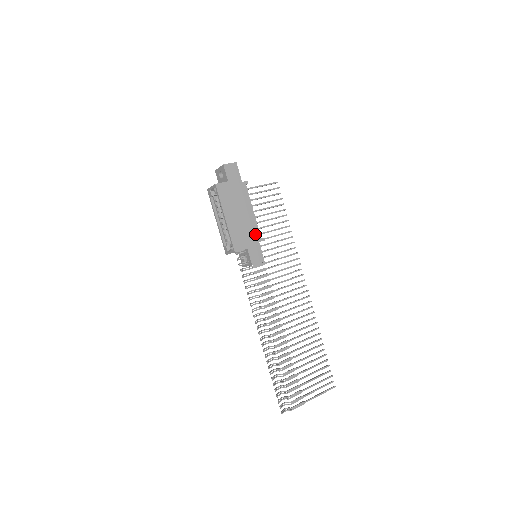
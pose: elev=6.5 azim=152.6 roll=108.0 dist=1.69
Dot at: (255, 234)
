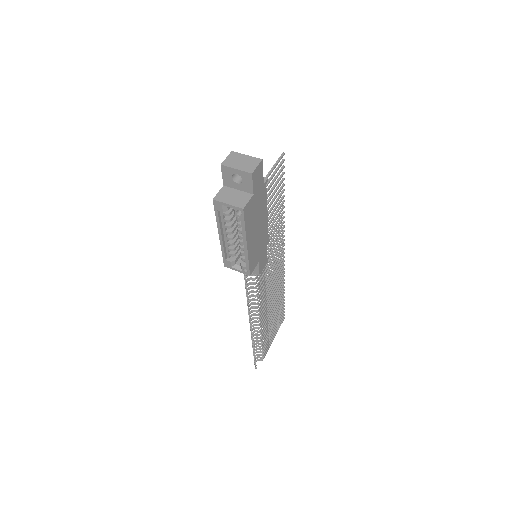
Dot at: (265, 240)
